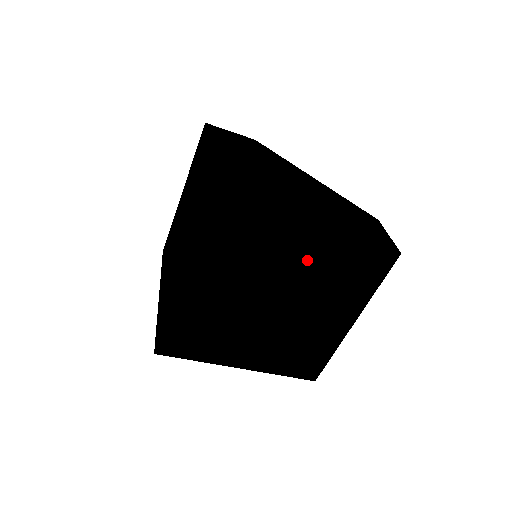
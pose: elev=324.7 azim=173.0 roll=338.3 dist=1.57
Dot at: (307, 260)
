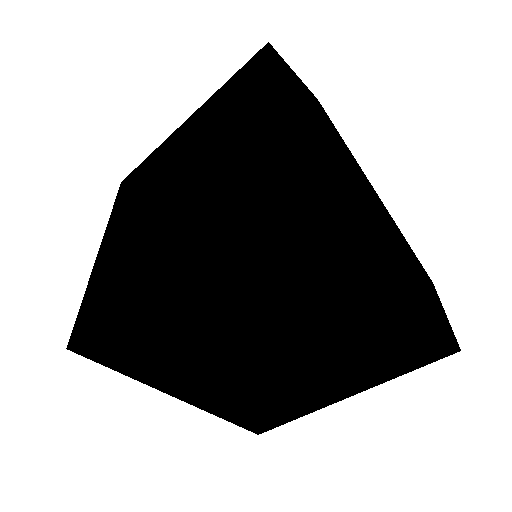
Dot at: (351, 317)
